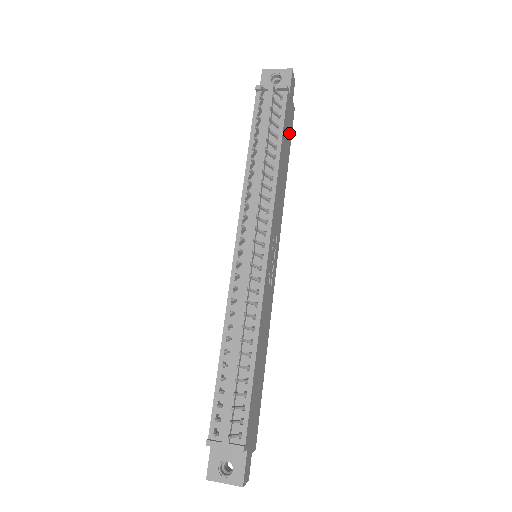
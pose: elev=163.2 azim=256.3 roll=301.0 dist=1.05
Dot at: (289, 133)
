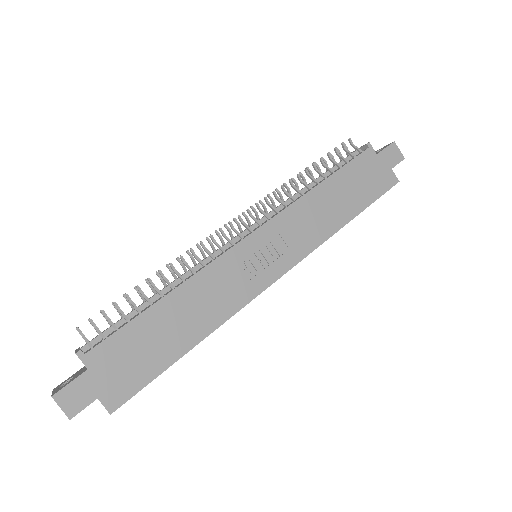
Dot at: (369, 188)
